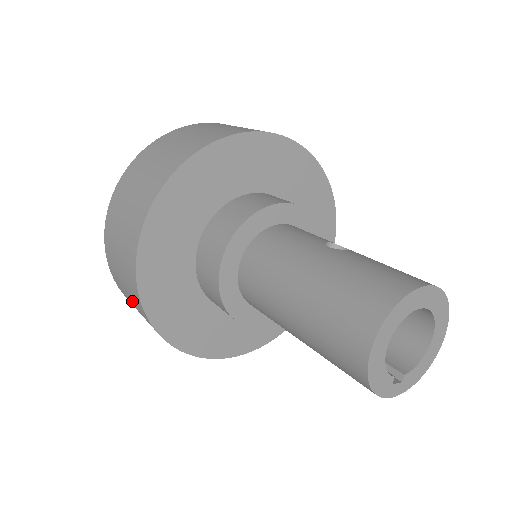
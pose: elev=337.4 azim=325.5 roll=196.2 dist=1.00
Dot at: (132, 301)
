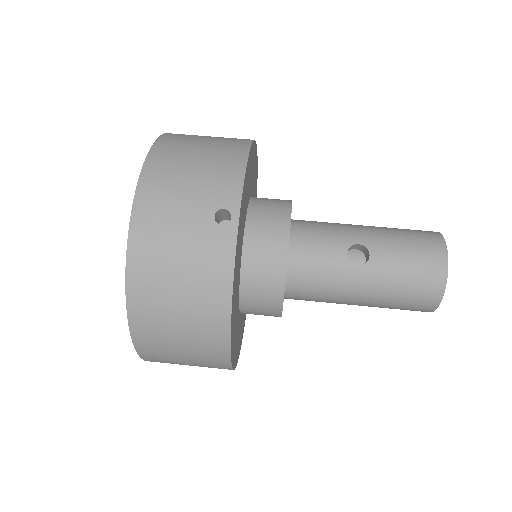
Dot at: occluded
